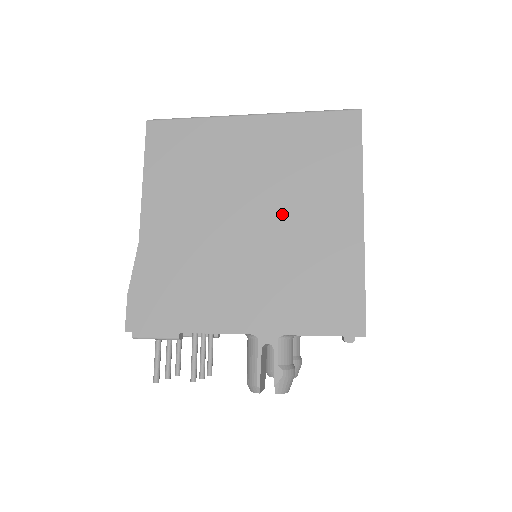
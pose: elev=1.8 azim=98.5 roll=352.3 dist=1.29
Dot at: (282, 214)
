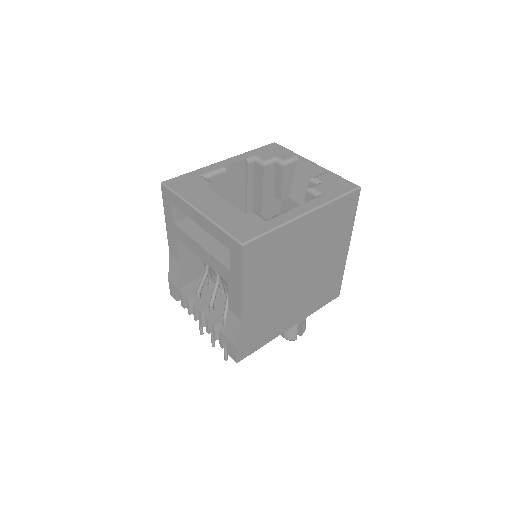
Dot at: (316, 264)
